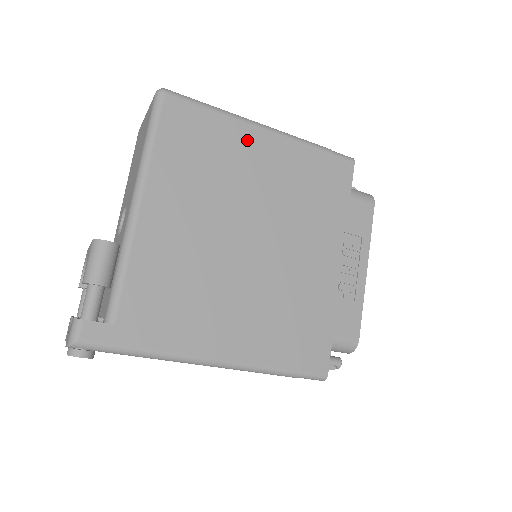
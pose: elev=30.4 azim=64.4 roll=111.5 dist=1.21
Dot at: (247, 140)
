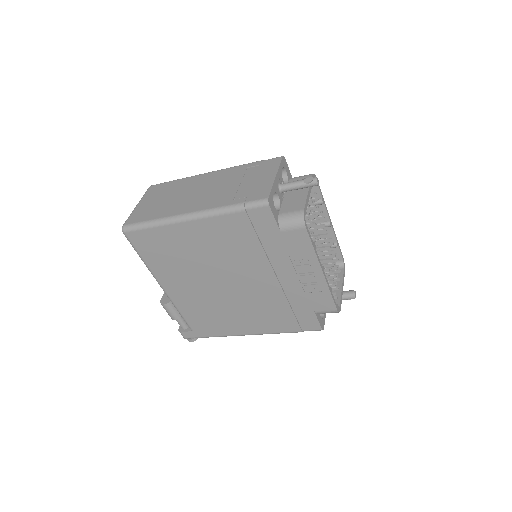
Dot at: (184, 233)
